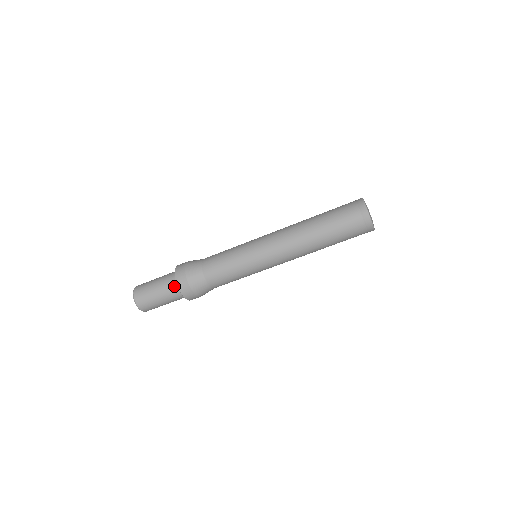
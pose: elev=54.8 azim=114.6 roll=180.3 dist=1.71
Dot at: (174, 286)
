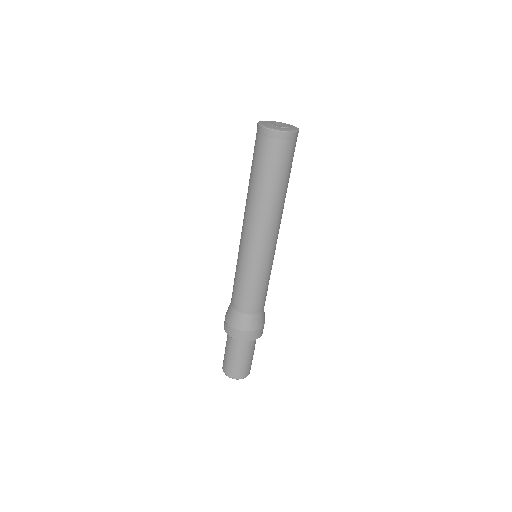
Dot at: occluded
